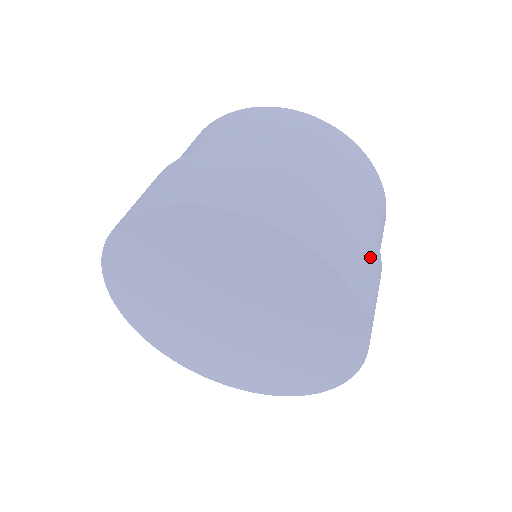
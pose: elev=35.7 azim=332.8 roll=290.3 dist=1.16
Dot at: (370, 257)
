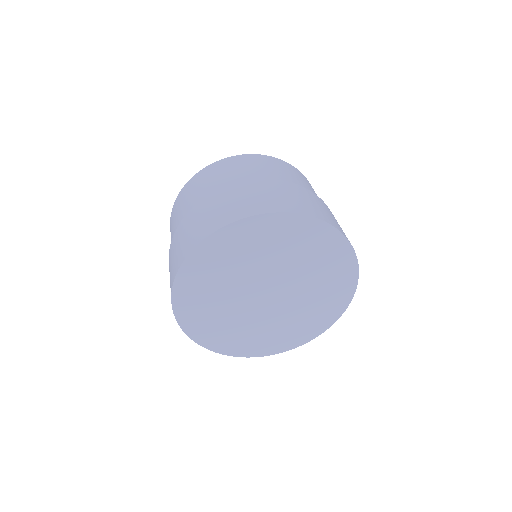
Dot at: occluded
